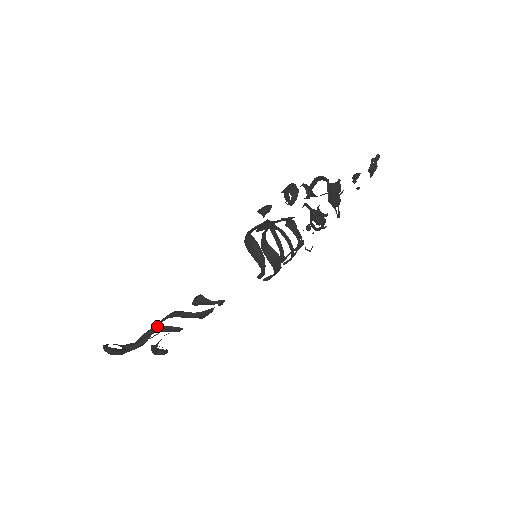
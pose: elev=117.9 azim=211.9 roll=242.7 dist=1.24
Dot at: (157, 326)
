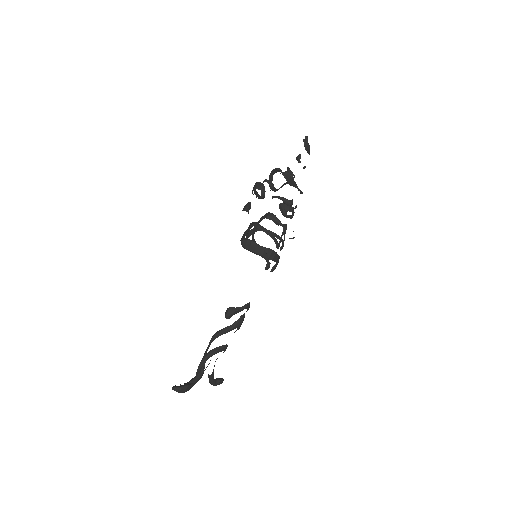
Dot at: (206, 353)
